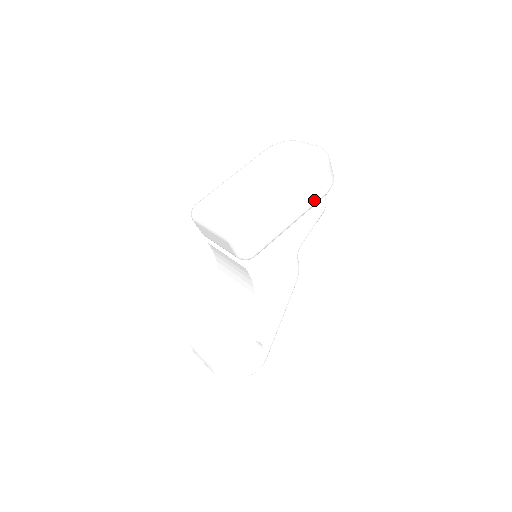
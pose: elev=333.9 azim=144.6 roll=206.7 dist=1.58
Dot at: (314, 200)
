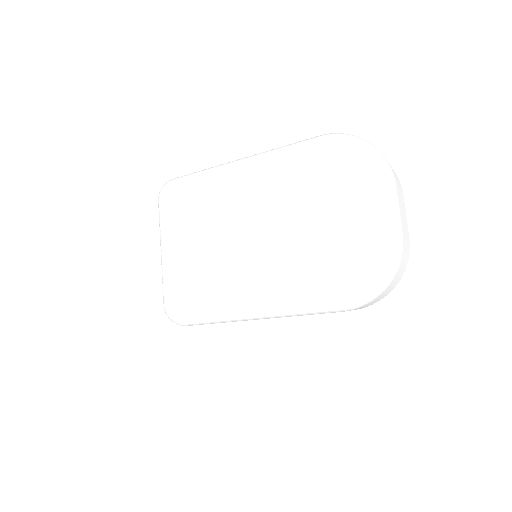
Dot at: occluded
